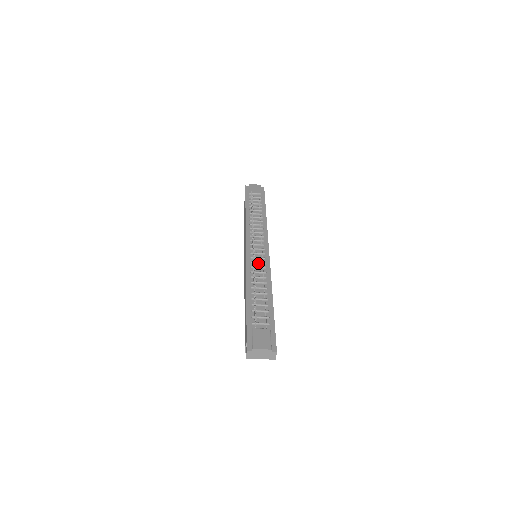
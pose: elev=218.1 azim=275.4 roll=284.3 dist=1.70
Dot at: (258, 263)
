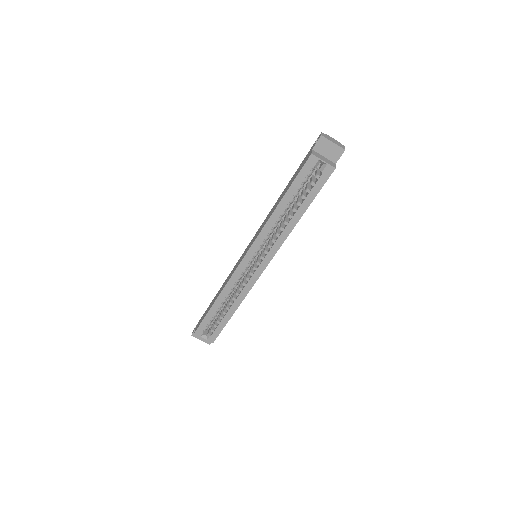
Dot at: occluded
